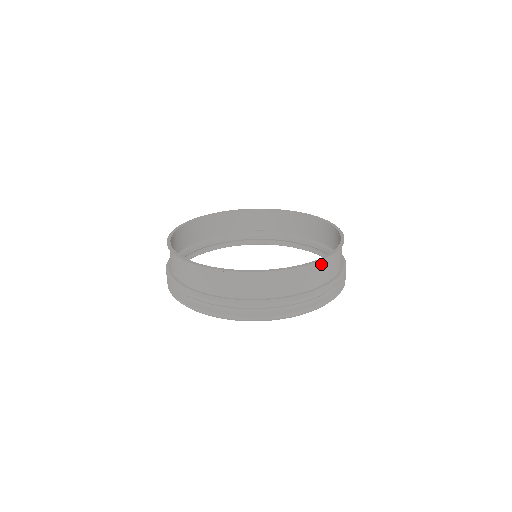
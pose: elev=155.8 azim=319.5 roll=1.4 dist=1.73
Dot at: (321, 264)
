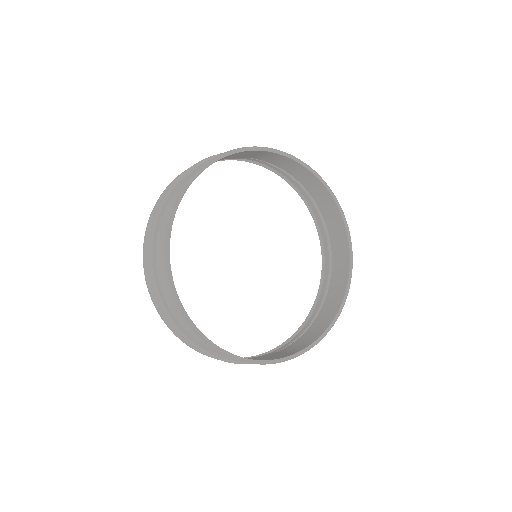
Dot at: (333, 316)
